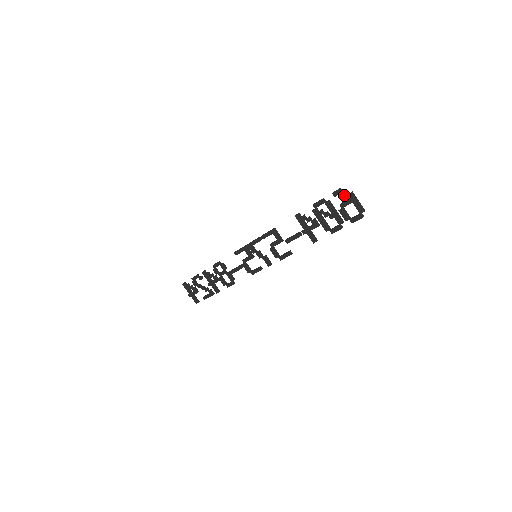
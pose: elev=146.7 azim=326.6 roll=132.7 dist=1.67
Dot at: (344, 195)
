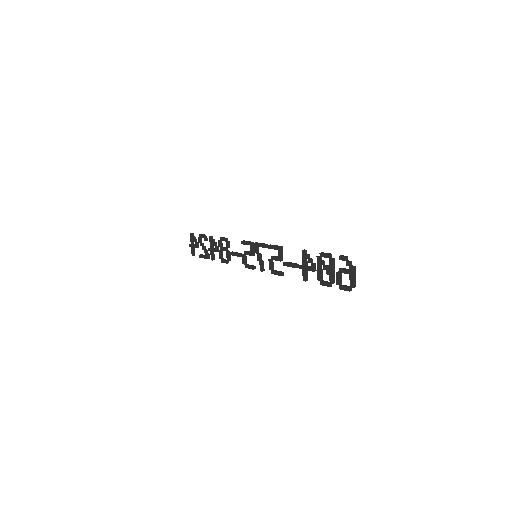
Dot at: (347, 264)
